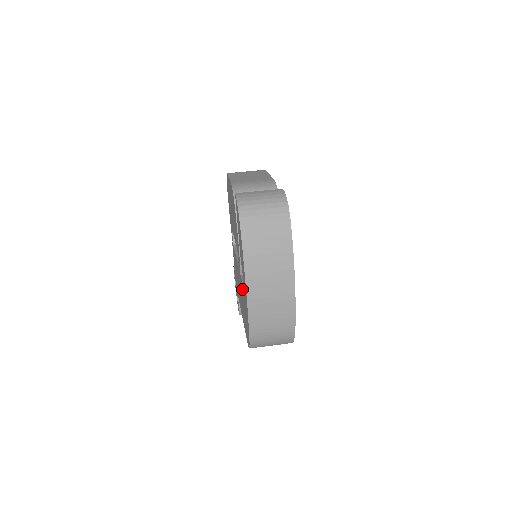
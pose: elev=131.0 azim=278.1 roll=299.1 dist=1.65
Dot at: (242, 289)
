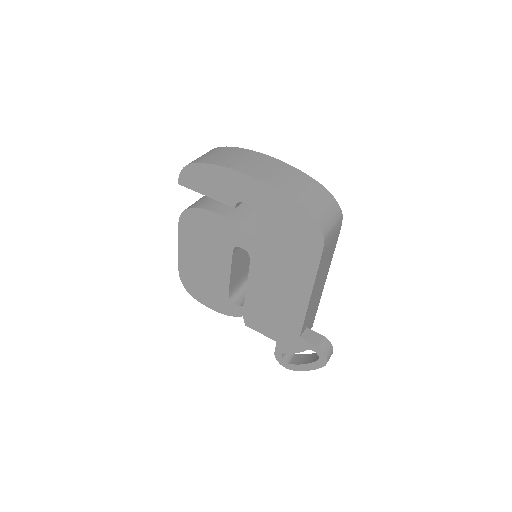
Dot at: (264, 233)
